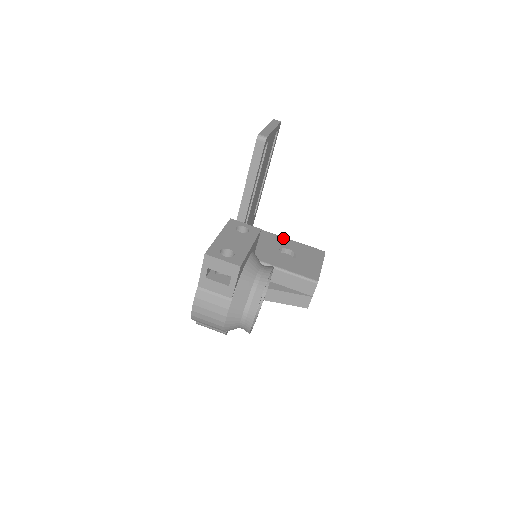
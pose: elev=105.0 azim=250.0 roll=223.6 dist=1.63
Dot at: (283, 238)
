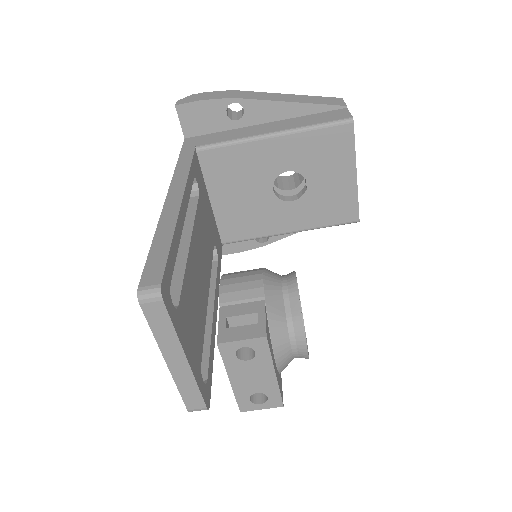
Dot at: (263, 144)
